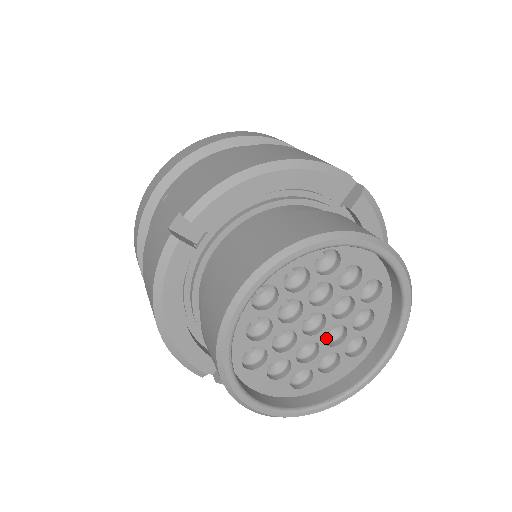
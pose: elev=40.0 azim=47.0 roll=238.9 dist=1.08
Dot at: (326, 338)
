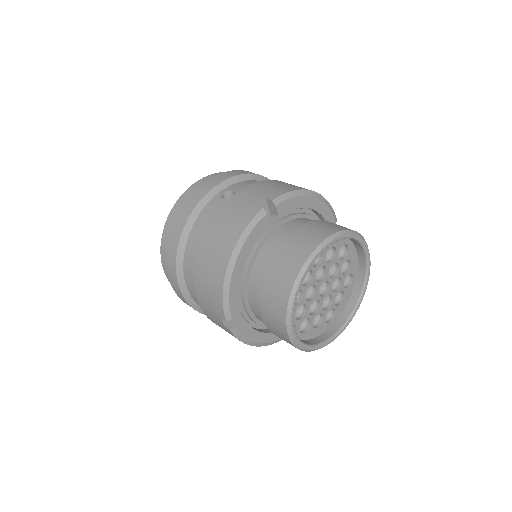
Dot at: occluded
